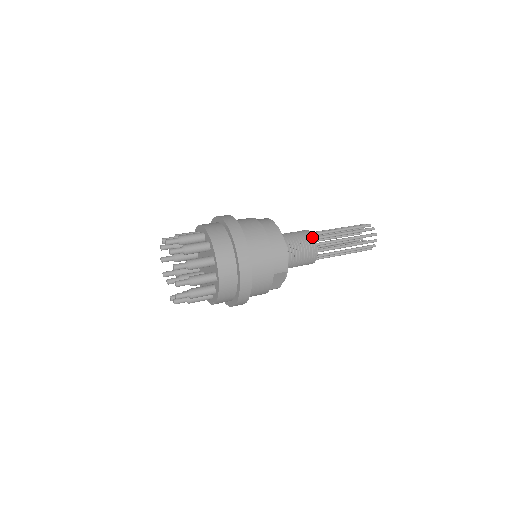
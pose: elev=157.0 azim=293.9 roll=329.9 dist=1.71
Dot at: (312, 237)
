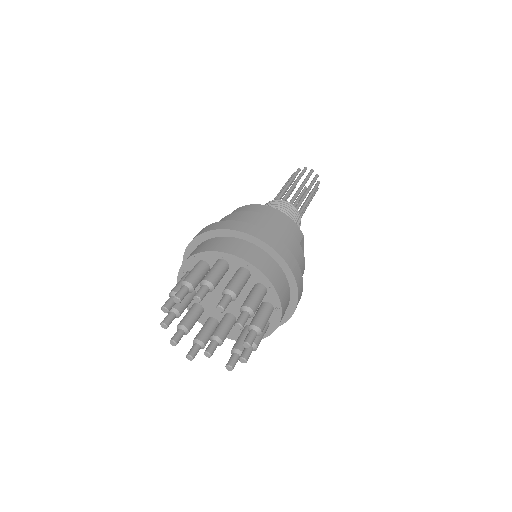
Dot at: (280, 202)
